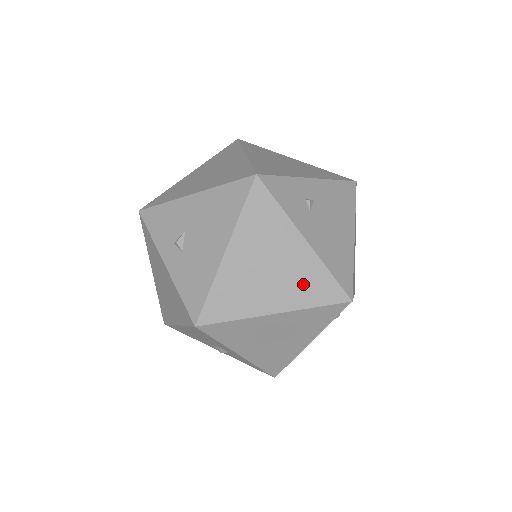
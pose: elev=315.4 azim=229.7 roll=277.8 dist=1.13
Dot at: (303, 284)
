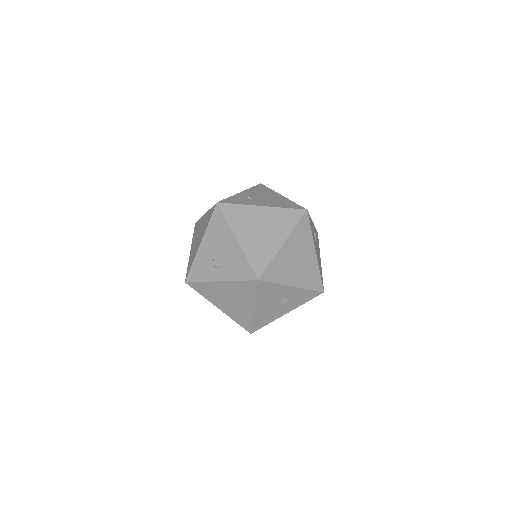
Dot at: (281, 222)
